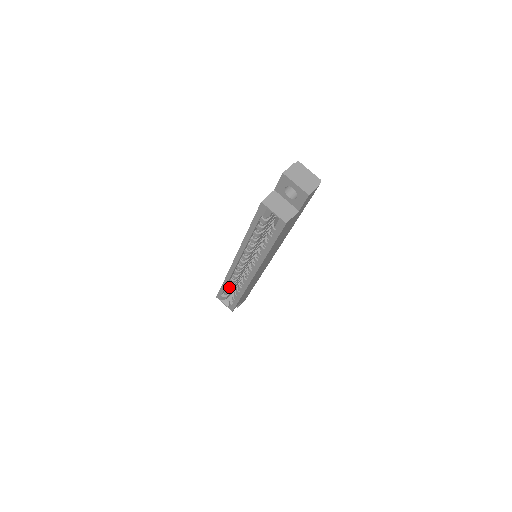
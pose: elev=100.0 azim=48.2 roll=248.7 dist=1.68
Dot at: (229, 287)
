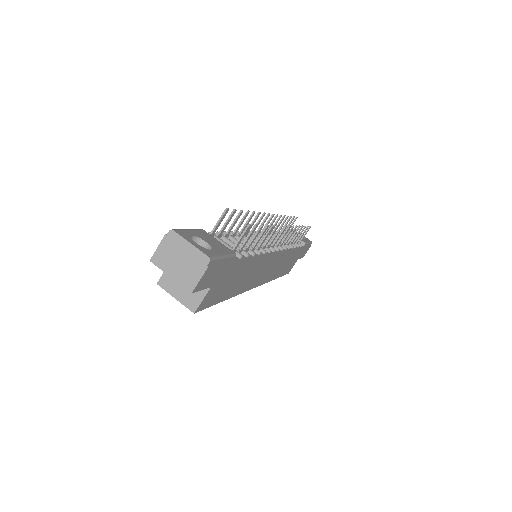
Dot at: occluded
